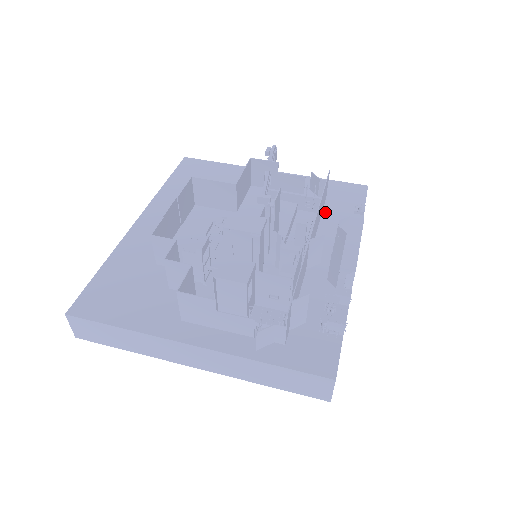
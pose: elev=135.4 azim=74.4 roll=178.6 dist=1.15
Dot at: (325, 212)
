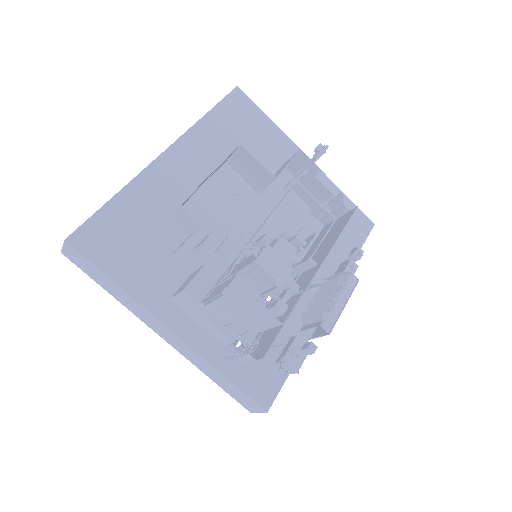
Dot at: occluded
